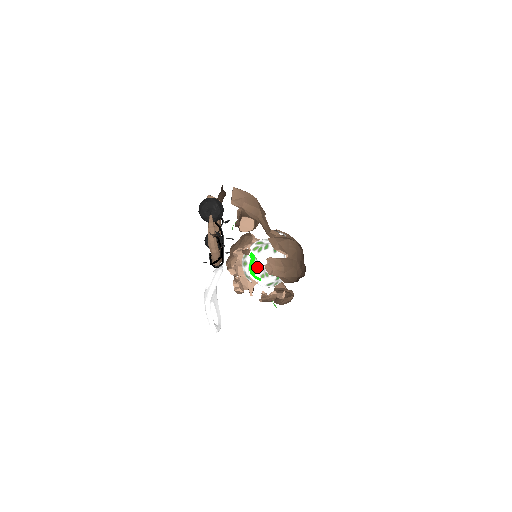
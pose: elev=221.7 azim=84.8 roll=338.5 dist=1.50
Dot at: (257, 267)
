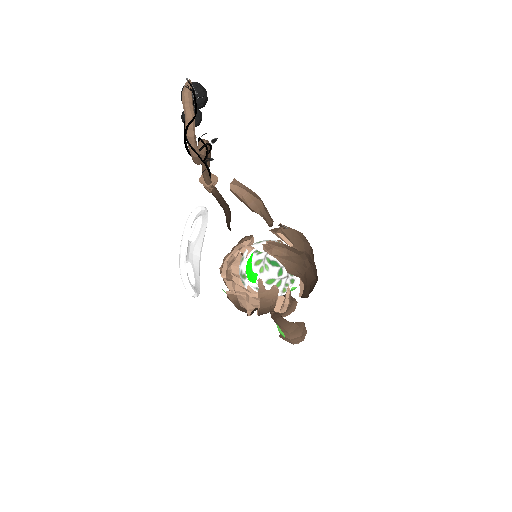
Dot at: (255, 259)
